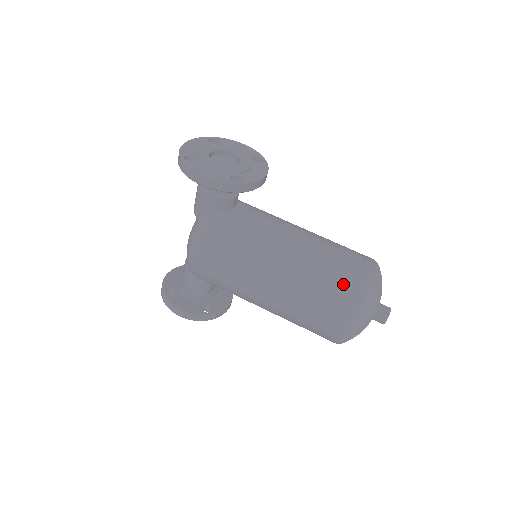
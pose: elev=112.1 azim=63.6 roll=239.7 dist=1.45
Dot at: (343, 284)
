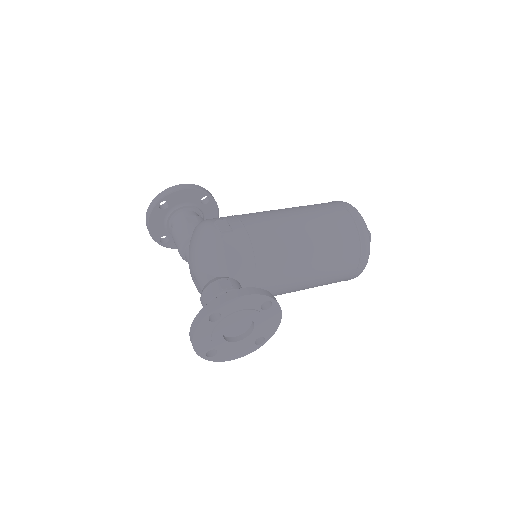
Dot at: occluded
